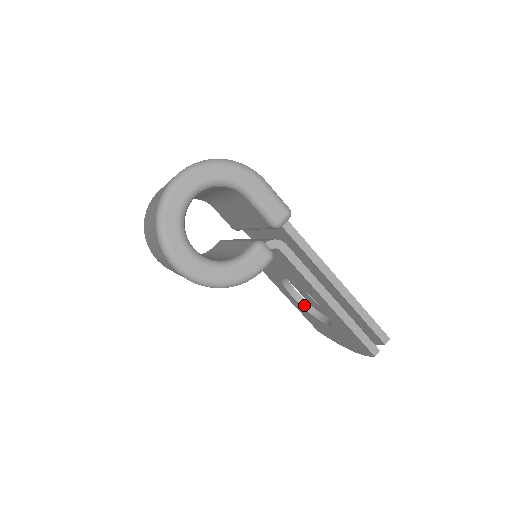
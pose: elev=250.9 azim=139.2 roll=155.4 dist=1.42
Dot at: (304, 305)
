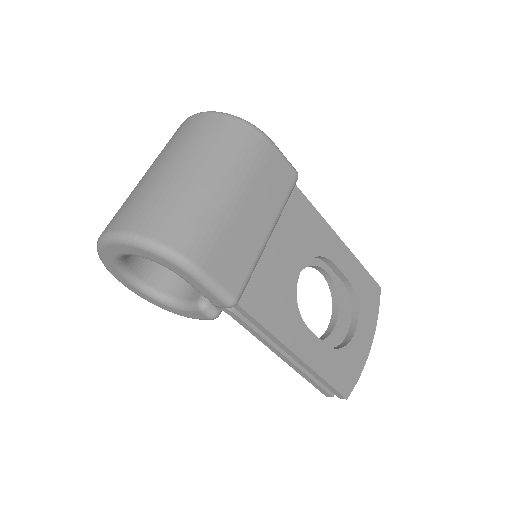
Dot at: (330, 285)
